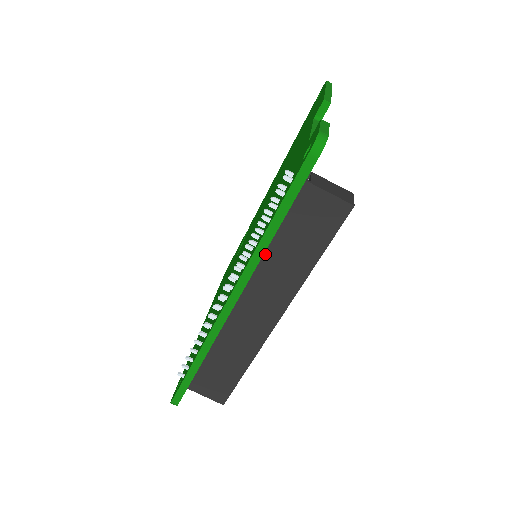
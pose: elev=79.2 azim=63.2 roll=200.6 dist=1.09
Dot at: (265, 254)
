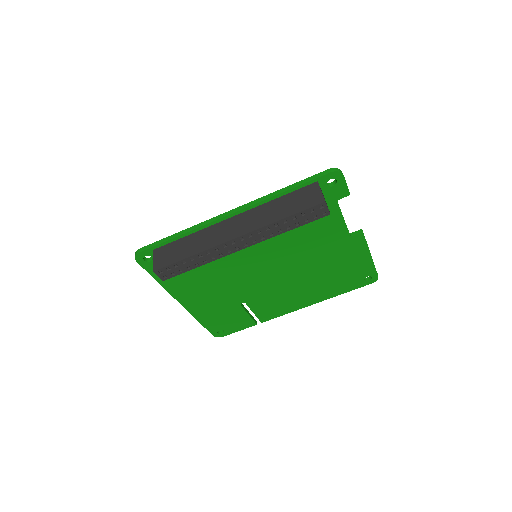
Dot at: (269, 202)
